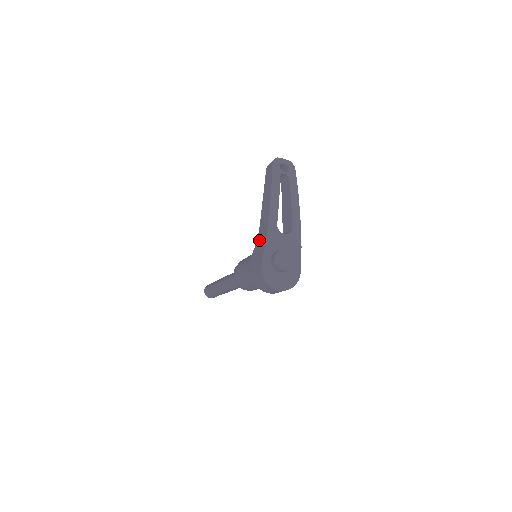
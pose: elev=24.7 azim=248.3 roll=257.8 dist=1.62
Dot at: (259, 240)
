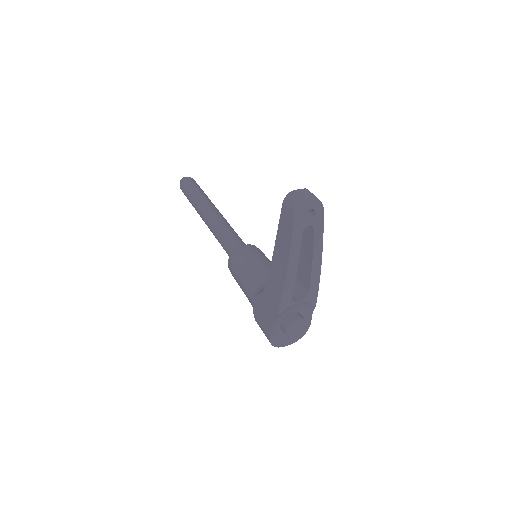
Dot at: (267, 298)
